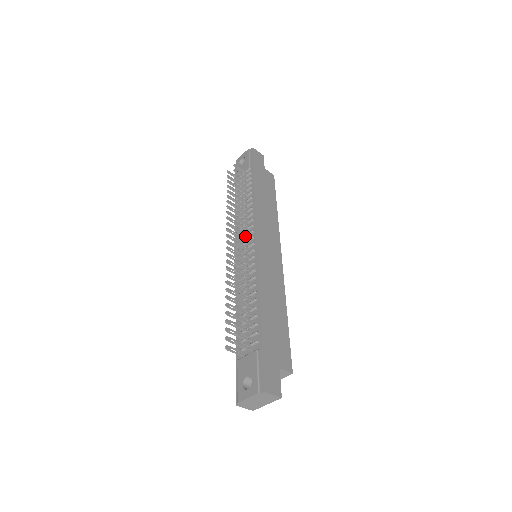
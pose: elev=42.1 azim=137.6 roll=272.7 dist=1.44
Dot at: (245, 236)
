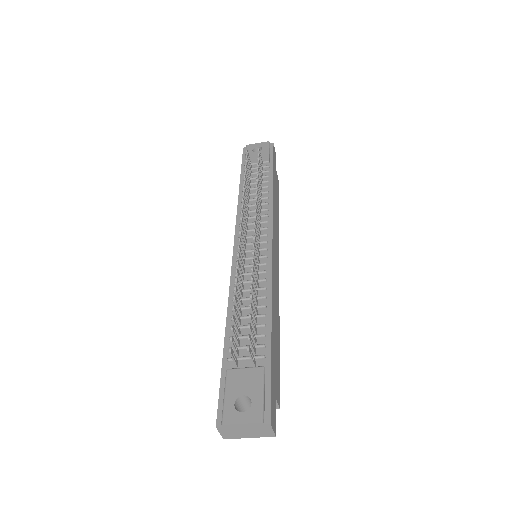
Dot at: (259, 229)
